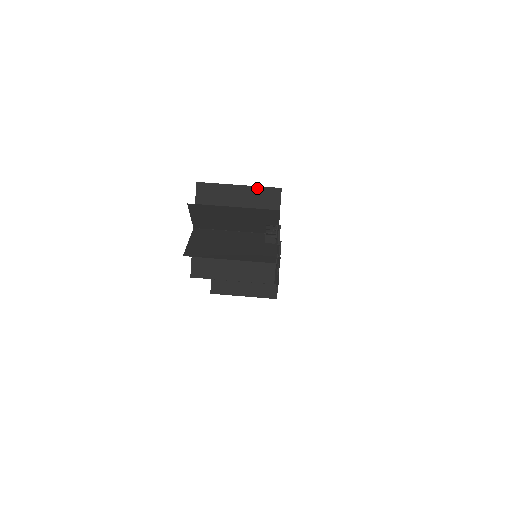
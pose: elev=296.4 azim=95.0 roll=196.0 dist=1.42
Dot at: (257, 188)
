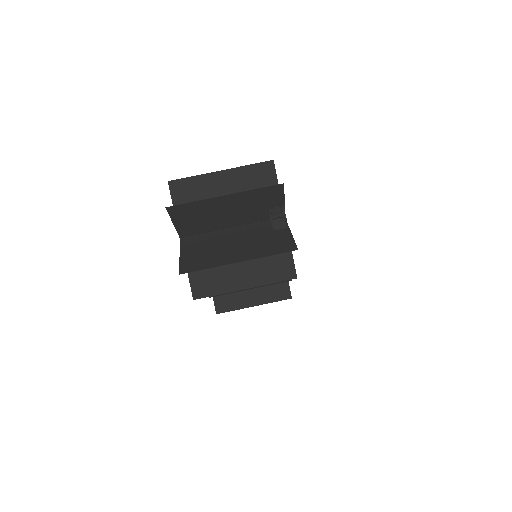
Dot at: (244, 168)
